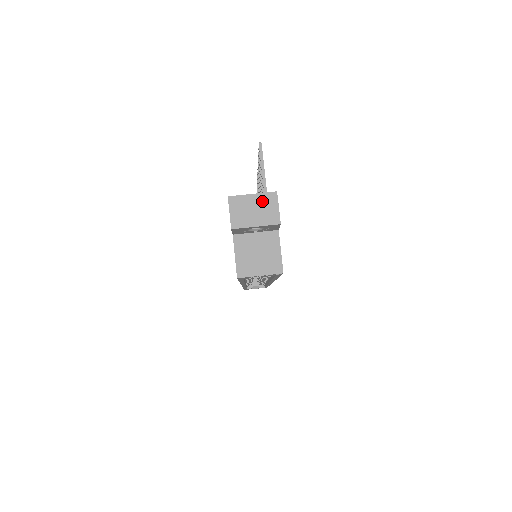
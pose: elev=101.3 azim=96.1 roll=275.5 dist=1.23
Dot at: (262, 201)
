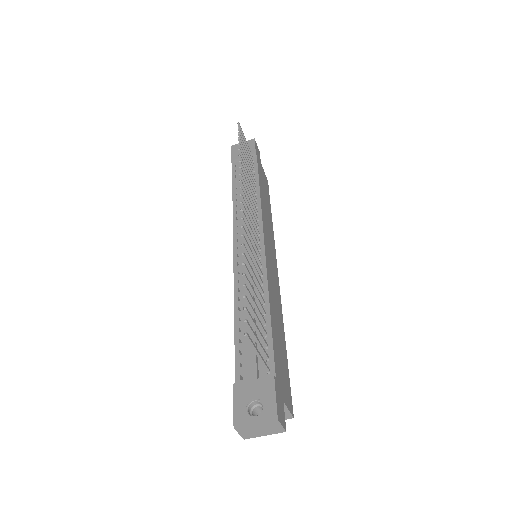
Dot at: (266, 426)
